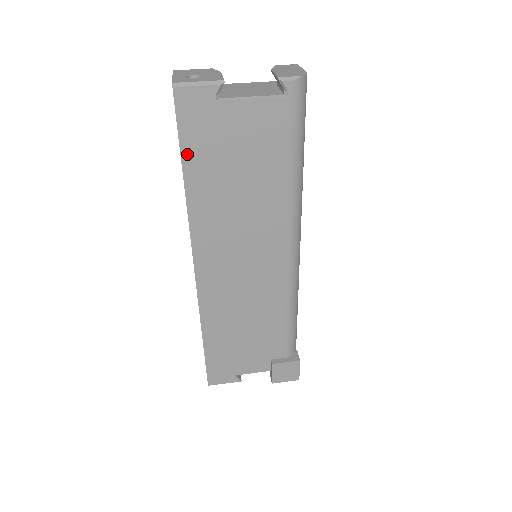
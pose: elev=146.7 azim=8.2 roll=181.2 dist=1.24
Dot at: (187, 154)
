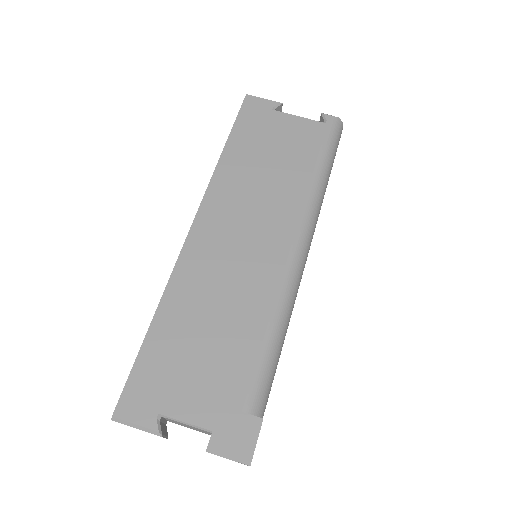
Dot at: (236, 133)
